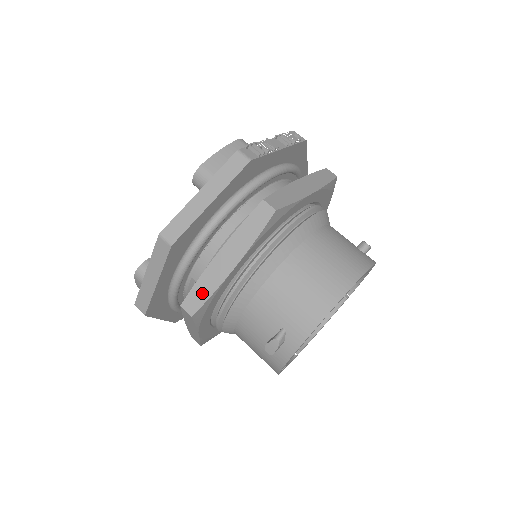
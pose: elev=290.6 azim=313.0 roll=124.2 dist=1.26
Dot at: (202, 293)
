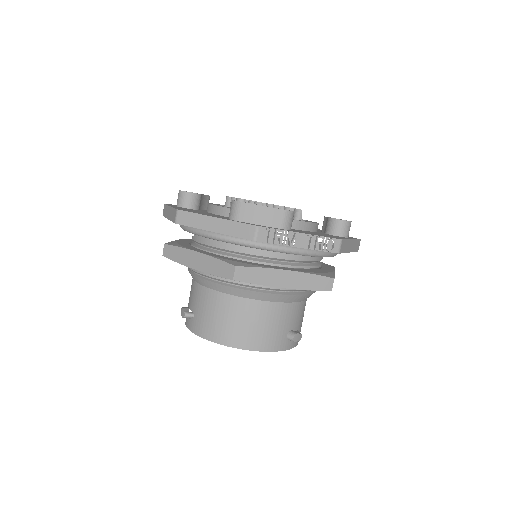
Dot at: (175, 255)
